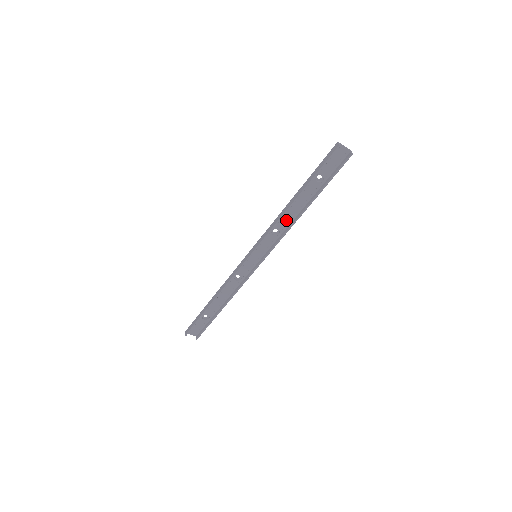
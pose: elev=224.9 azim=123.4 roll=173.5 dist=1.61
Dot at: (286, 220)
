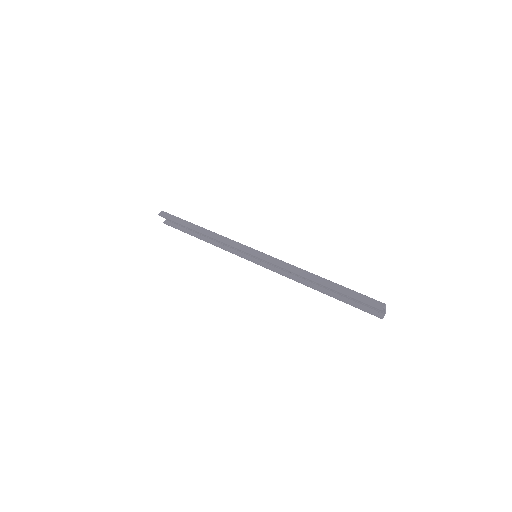
Dot at: occluded
